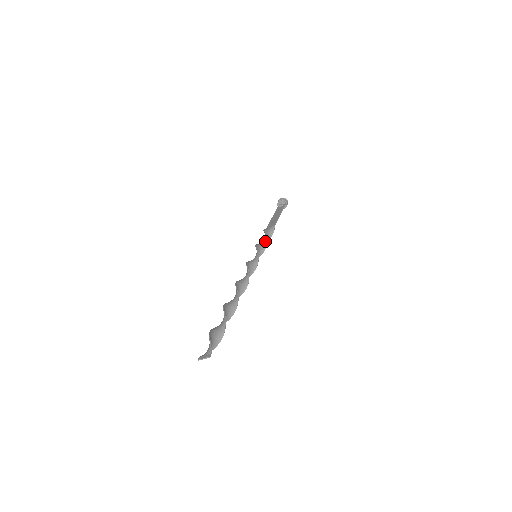
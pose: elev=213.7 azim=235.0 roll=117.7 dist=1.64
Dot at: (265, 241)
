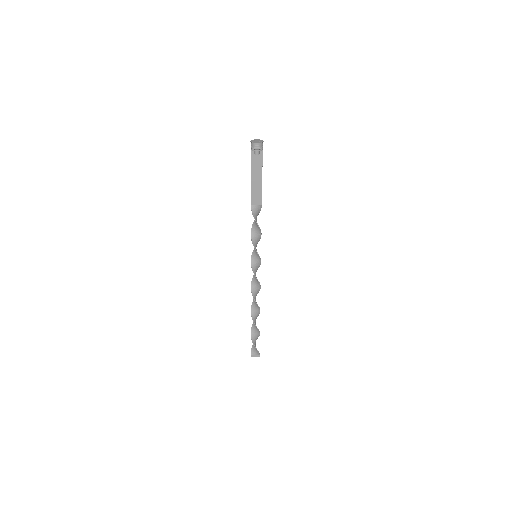
Dot at: (260, 235)
